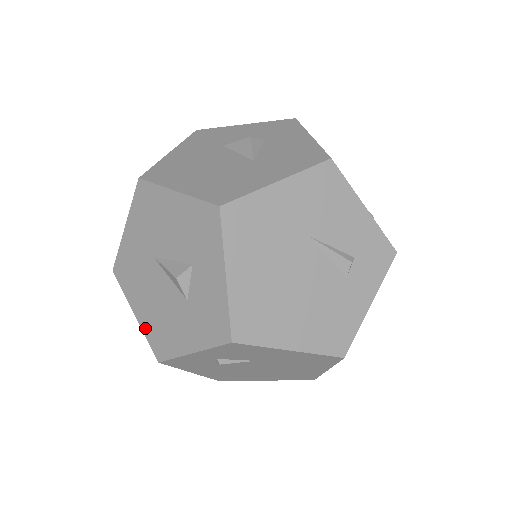
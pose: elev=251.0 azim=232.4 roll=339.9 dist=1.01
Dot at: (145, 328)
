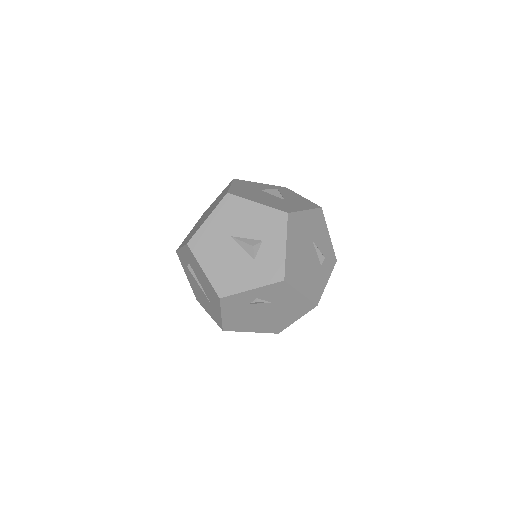
Dot at: (212, 278)
